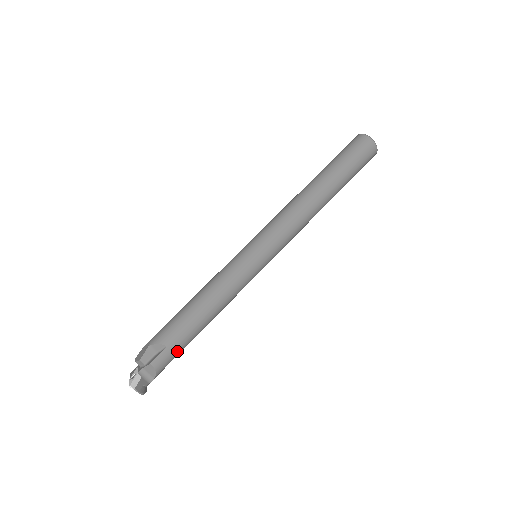
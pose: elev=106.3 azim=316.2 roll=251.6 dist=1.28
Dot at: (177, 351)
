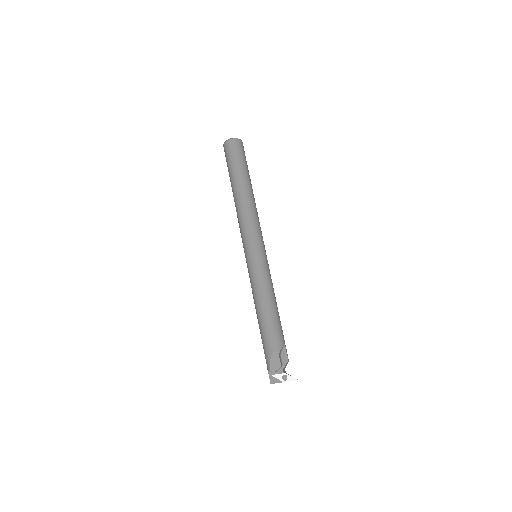
Dot at: occluded
